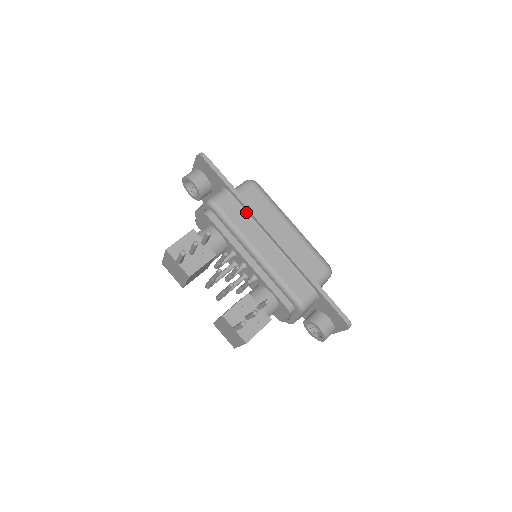
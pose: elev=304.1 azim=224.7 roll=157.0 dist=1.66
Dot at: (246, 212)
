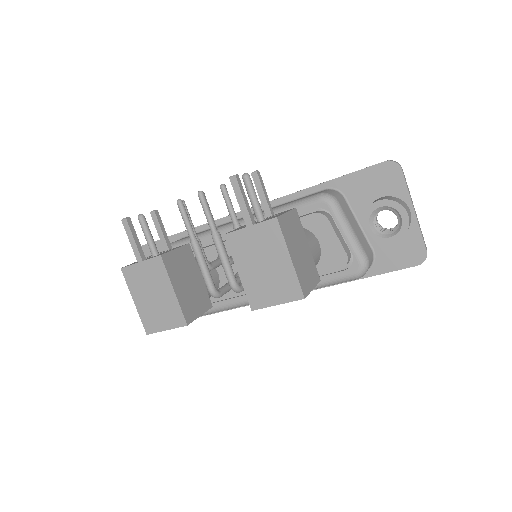
Dot at: occluded
